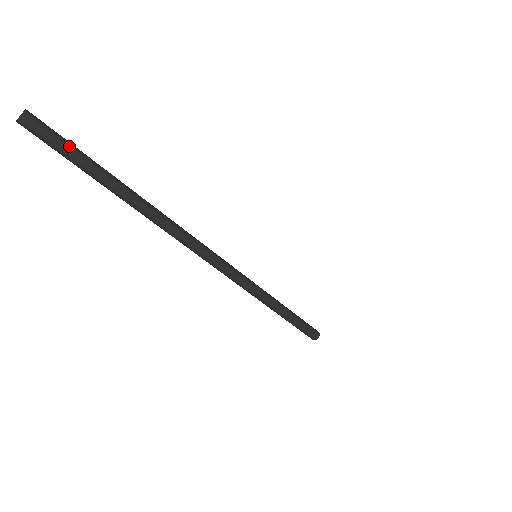
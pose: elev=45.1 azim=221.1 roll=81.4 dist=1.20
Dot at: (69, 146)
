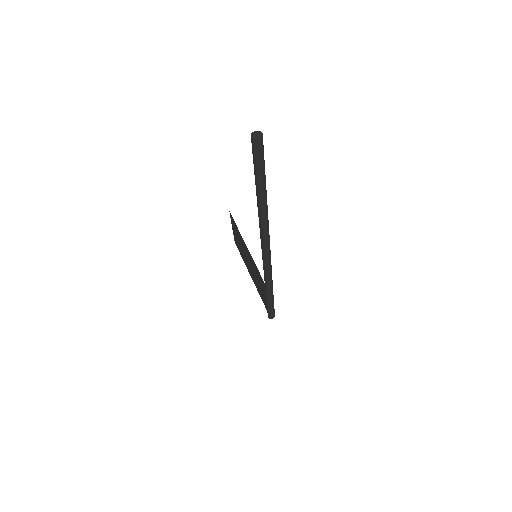
Dot at: (264, 163)
